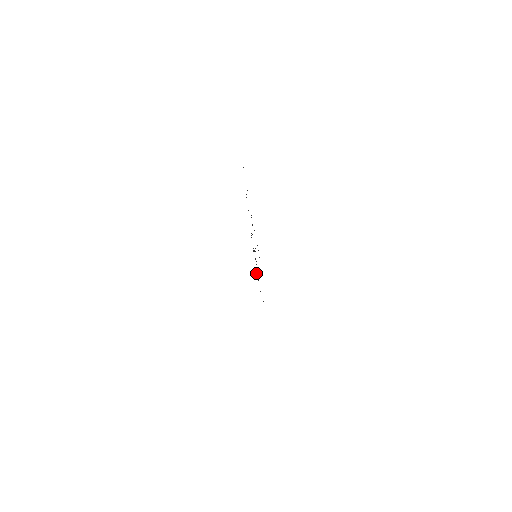
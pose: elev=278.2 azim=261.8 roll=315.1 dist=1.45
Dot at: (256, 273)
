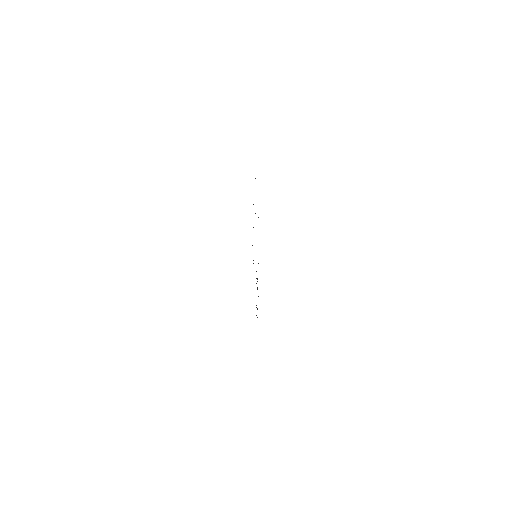
Dot at: (256, 283)
